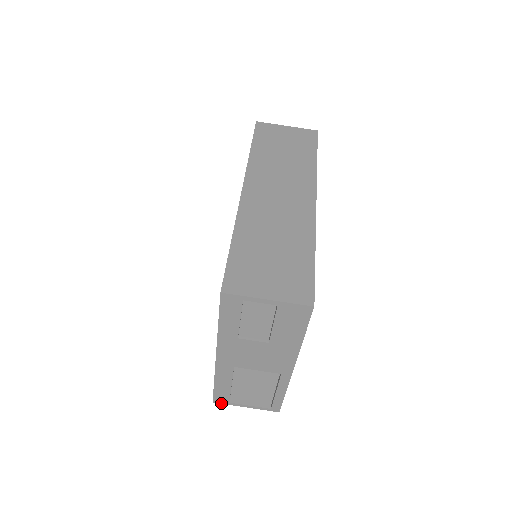
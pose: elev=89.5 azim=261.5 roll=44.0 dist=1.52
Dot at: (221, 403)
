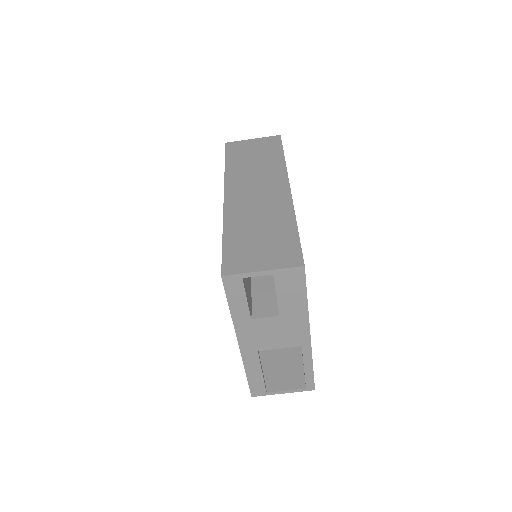
Dot at: occluded
